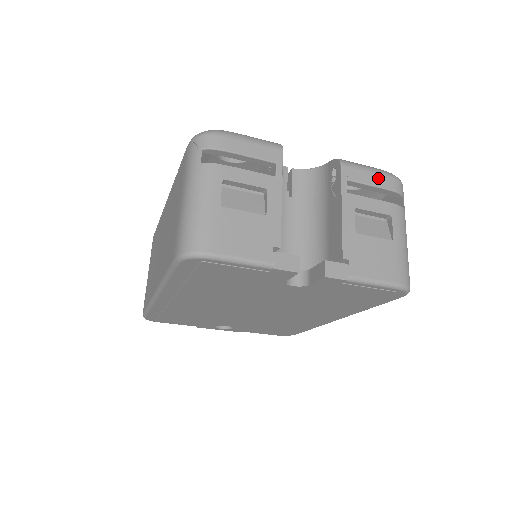
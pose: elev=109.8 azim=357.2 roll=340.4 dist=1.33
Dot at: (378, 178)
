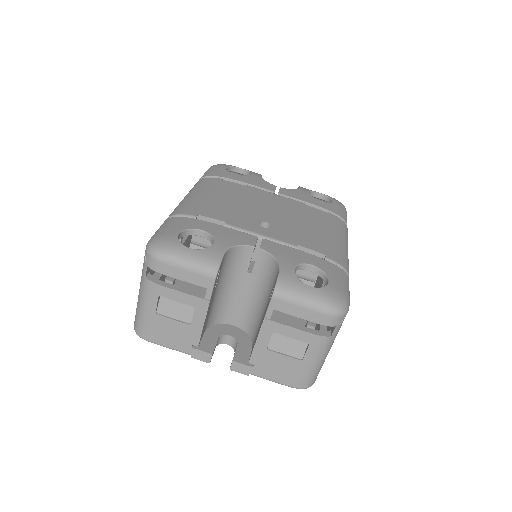
Dot at: (308, 313)
